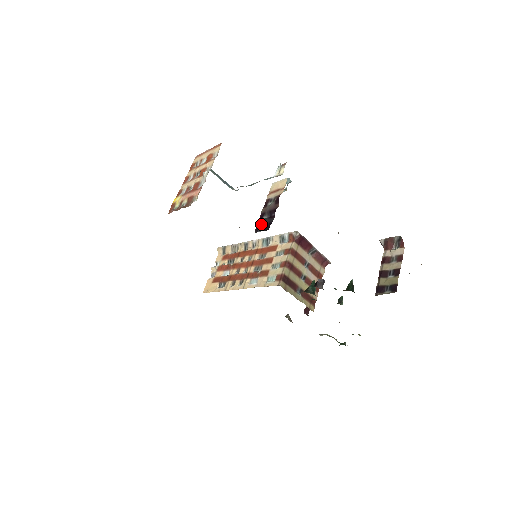
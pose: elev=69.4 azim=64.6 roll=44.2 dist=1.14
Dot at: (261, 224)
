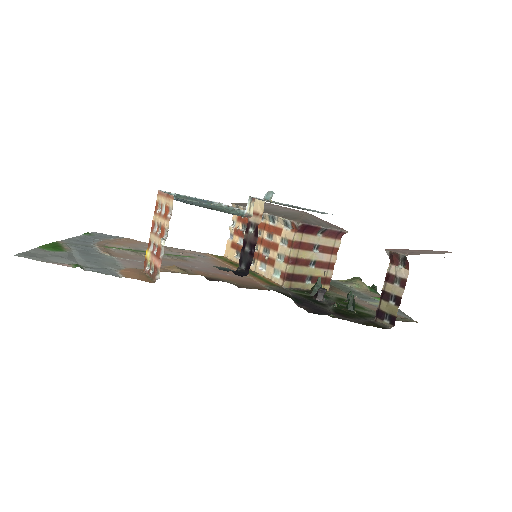
Dot at: (243, 258)
